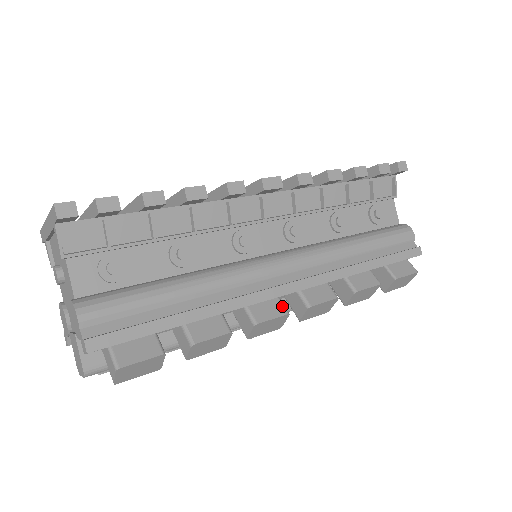
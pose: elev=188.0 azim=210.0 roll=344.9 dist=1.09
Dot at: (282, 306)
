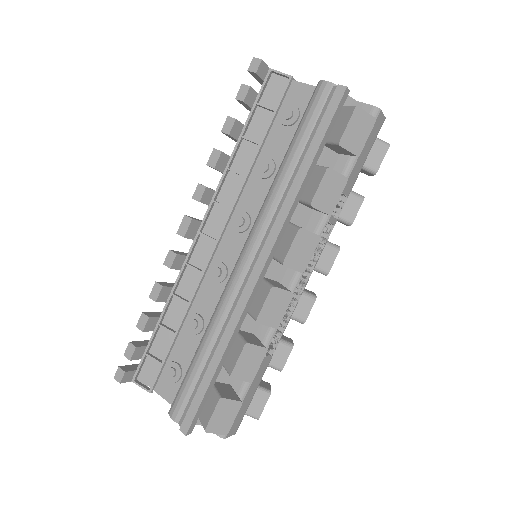
Dot at: (266, 286)
